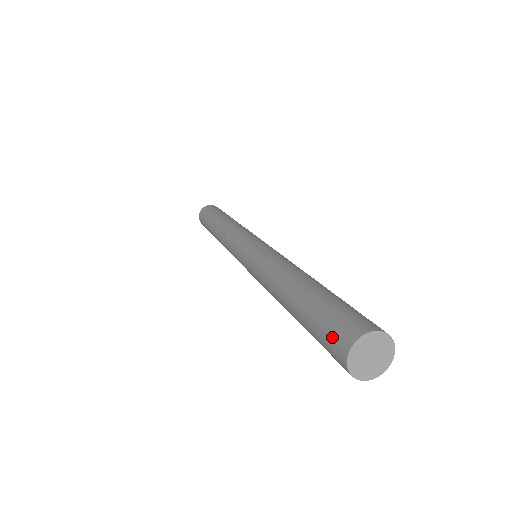
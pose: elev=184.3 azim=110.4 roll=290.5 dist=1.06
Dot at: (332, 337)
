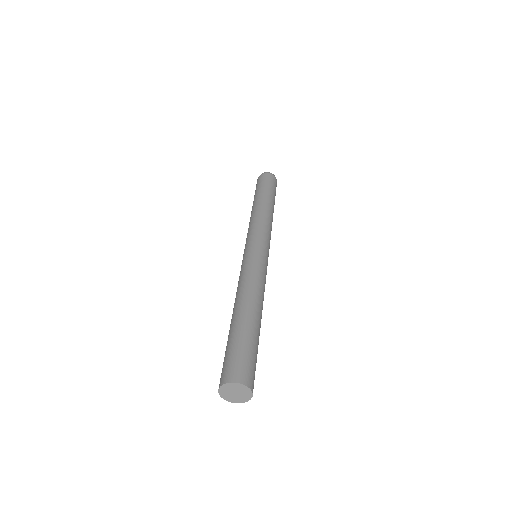
Dot at: (221, 374)
